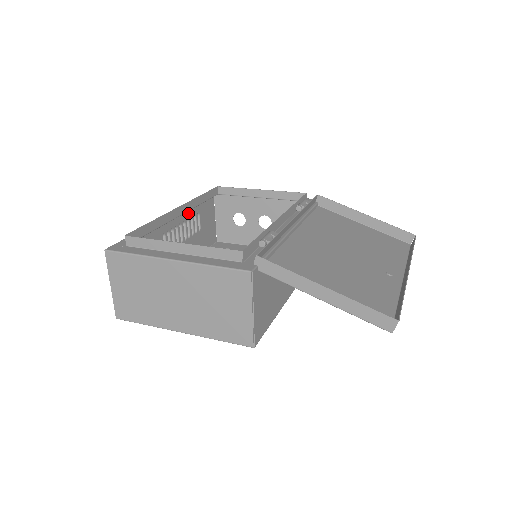
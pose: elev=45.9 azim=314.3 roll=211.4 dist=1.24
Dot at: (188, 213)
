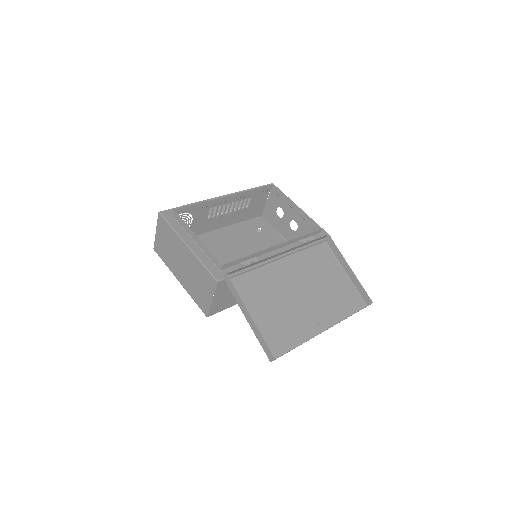
Dot at: occluded
